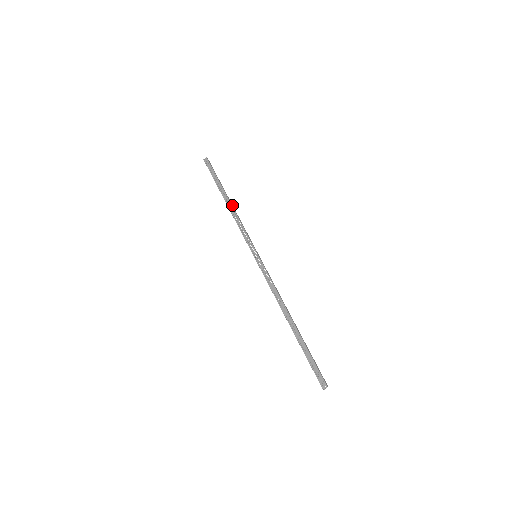
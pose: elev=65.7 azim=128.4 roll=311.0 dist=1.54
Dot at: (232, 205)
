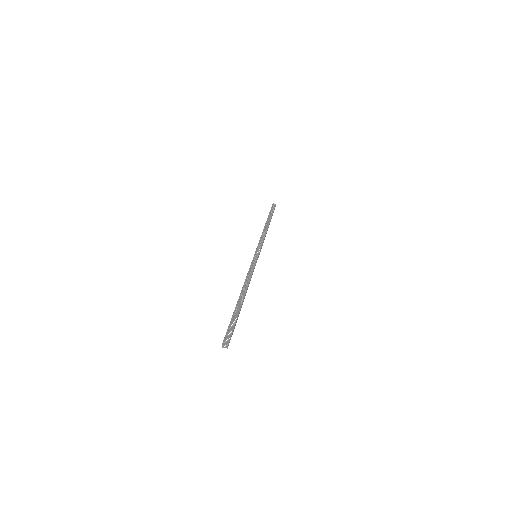
Dot at: occluded
